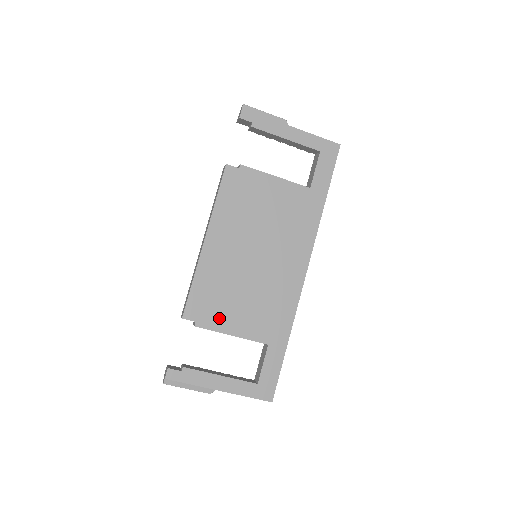
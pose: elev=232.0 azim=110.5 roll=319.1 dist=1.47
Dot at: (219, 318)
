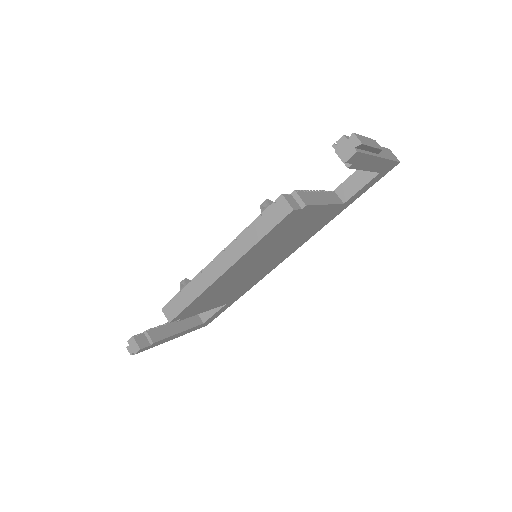
Dot at: (201, 309)
